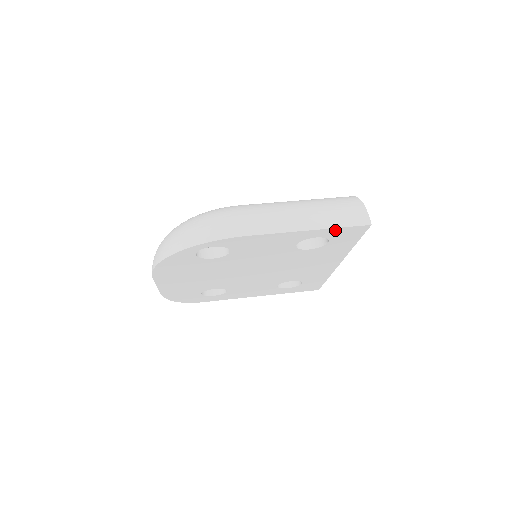
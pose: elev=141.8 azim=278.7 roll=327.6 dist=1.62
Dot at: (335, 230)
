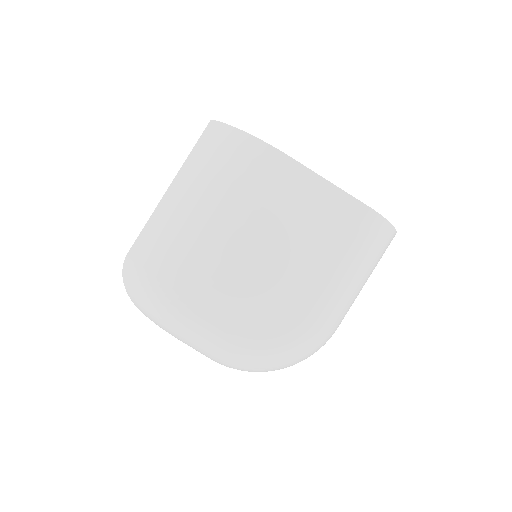
Dot at: occluded
